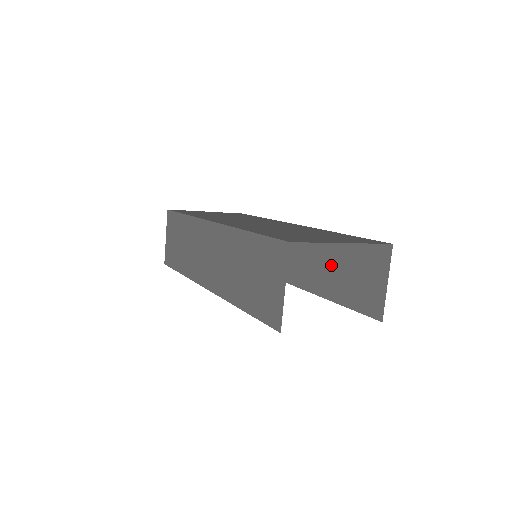
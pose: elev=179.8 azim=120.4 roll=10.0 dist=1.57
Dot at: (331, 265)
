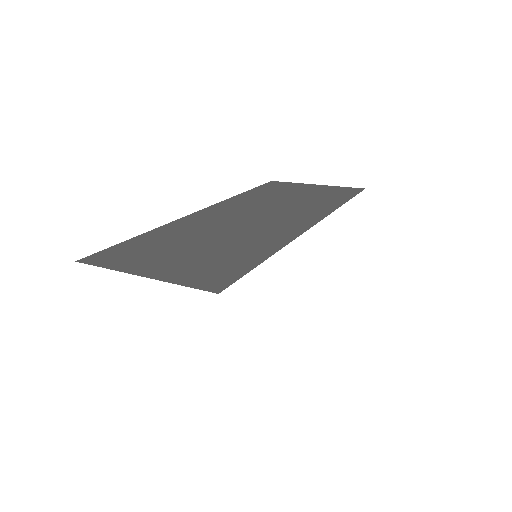
Dot at: occluded
